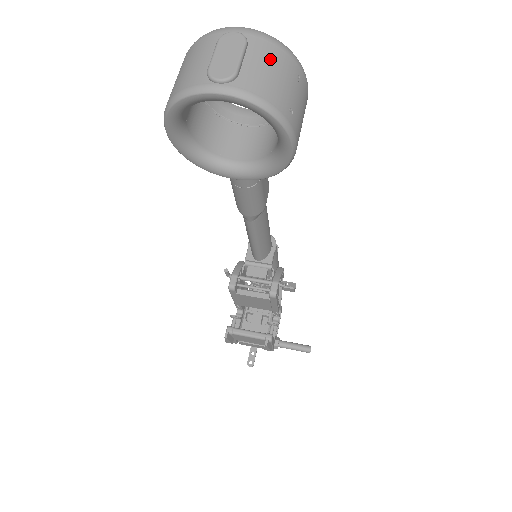
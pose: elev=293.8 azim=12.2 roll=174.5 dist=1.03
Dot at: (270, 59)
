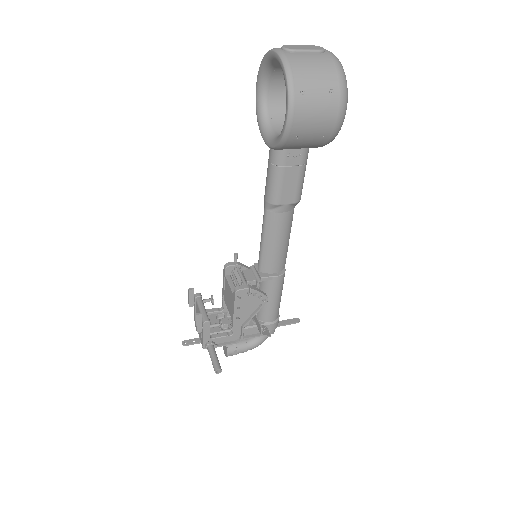
Dot at: (322, 65)
